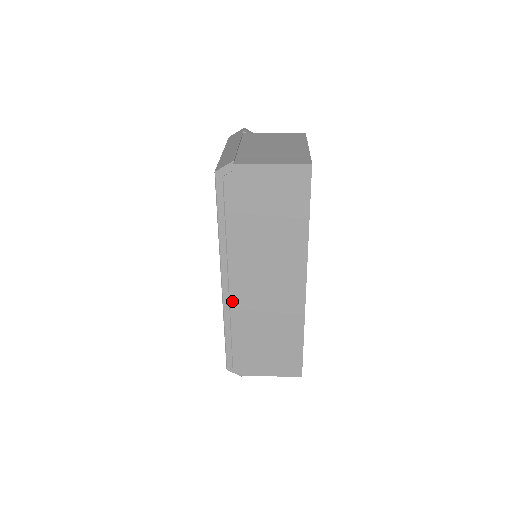
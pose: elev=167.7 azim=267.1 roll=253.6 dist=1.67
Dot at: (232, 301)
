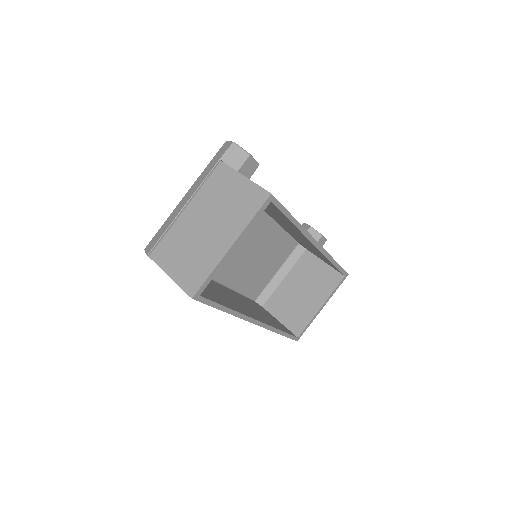
Dot at: occluded
